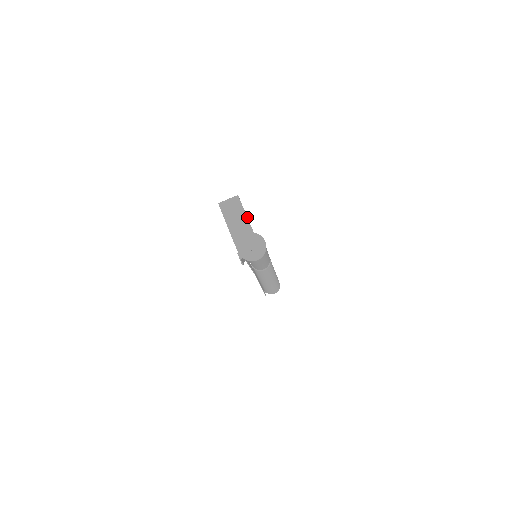
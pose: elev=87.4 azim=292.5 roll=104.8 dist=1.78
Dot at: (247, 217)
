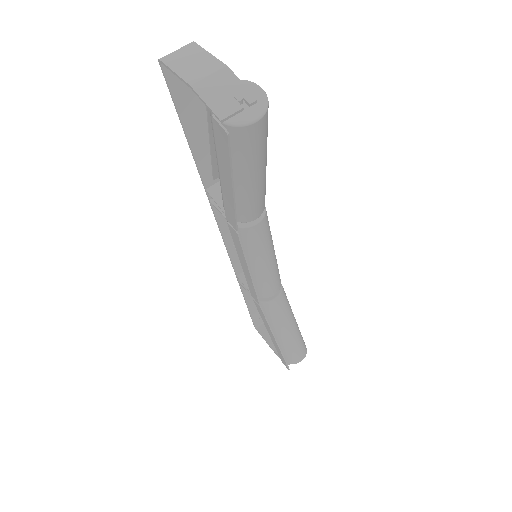
Dot at: occluded
